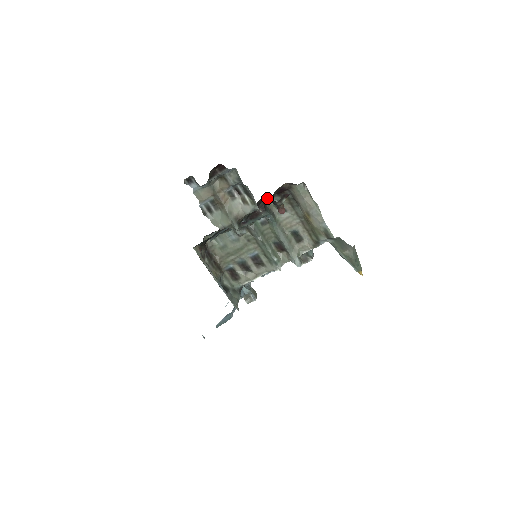
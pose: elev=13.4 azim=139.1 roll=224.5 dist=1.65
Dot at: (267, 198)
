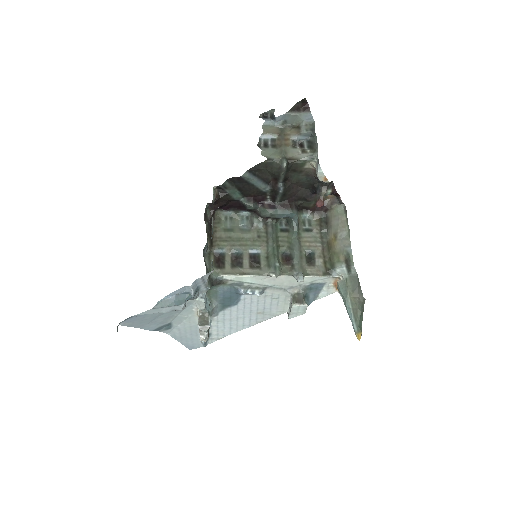
Dot at: (308, 195)
